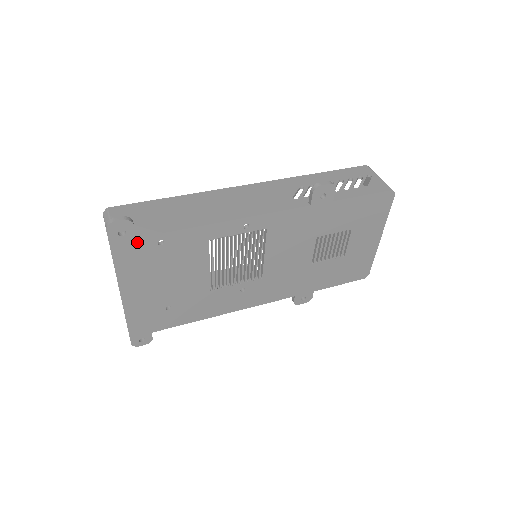
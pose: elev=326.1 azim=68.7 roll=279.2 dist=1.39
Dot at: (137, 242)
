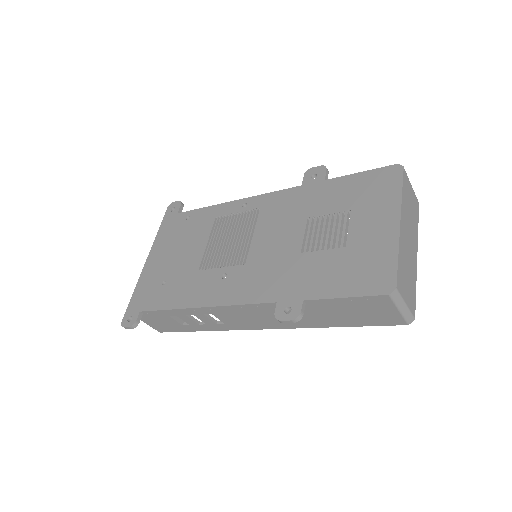
Dot at: (177, 217)
